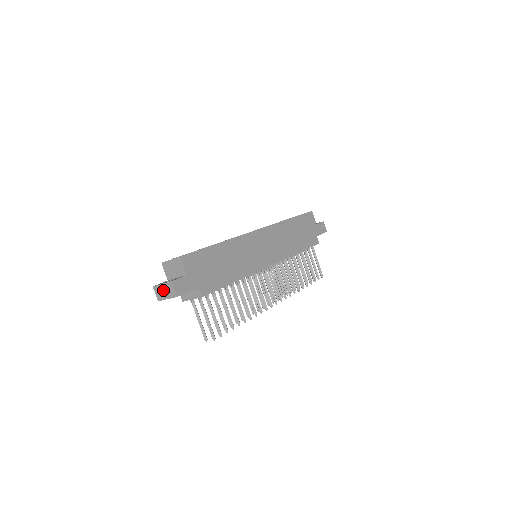
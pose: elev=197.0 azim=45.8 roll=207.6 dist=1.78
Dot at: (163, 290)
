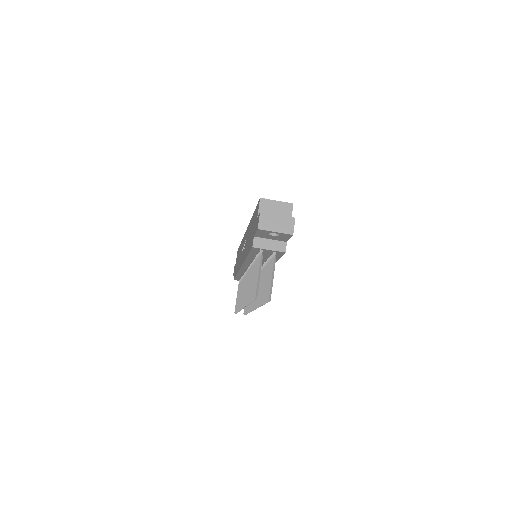
Dot at: (275, 221)
